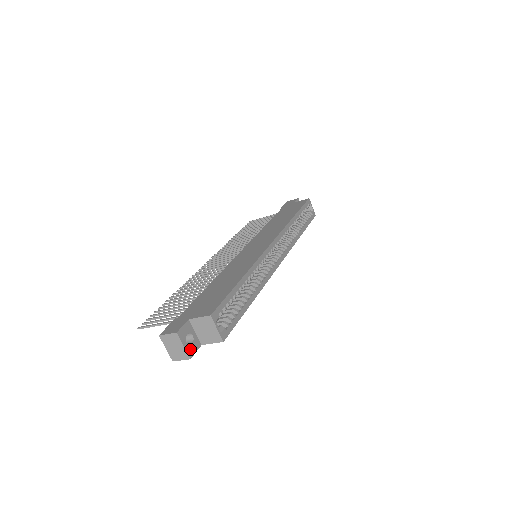
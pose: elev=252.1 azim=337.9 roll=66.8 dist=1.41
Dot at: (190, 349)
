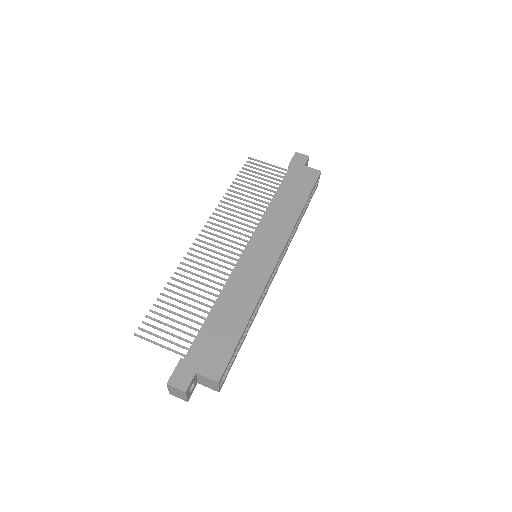
Dot at: (190, 395)
